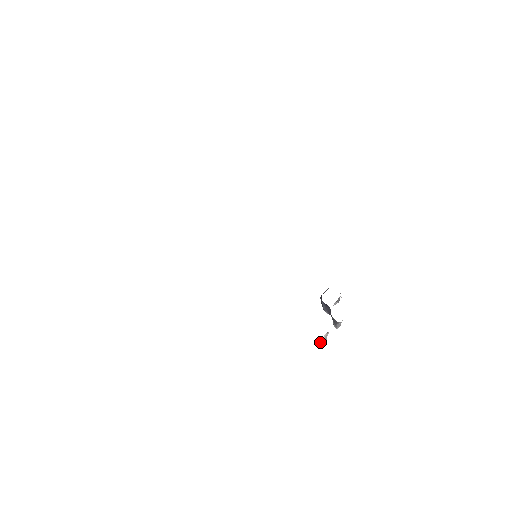
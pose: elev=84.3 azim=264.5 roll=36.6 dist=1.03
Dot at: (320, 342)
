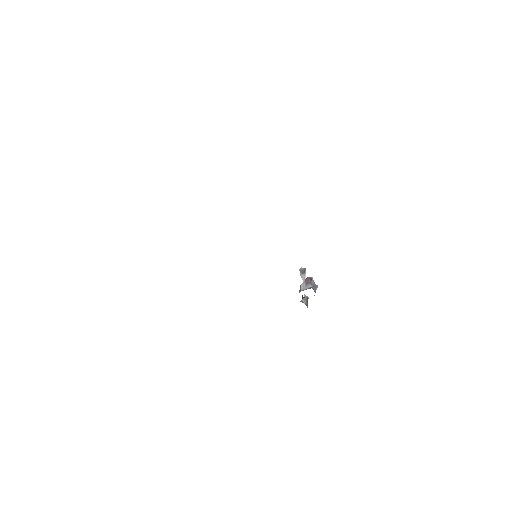
Dot at: (300, 272)
